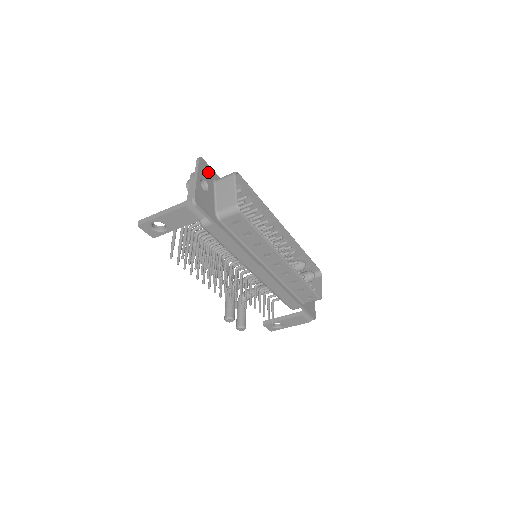
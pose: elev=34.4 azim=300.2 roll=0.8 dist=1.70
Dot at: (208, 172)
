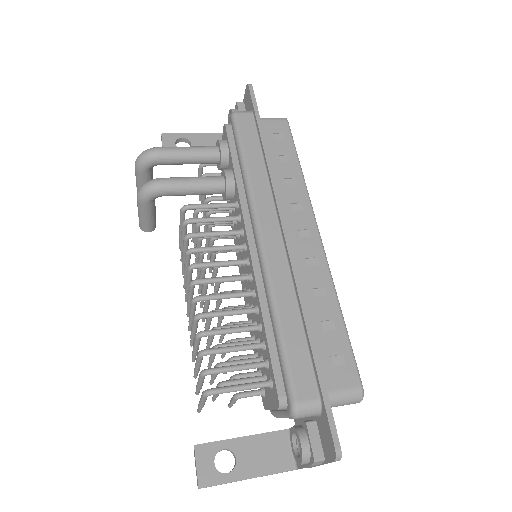
Dot at: occluded
